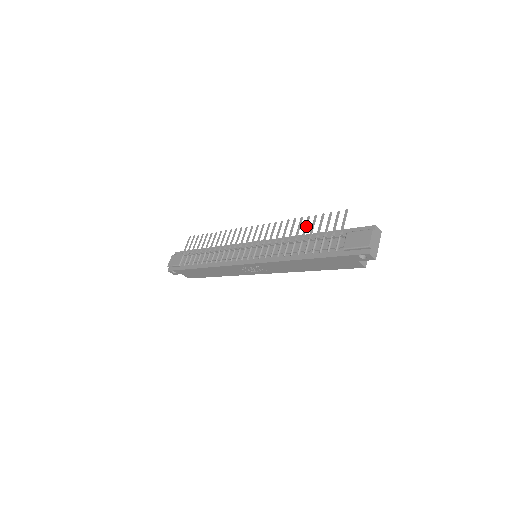
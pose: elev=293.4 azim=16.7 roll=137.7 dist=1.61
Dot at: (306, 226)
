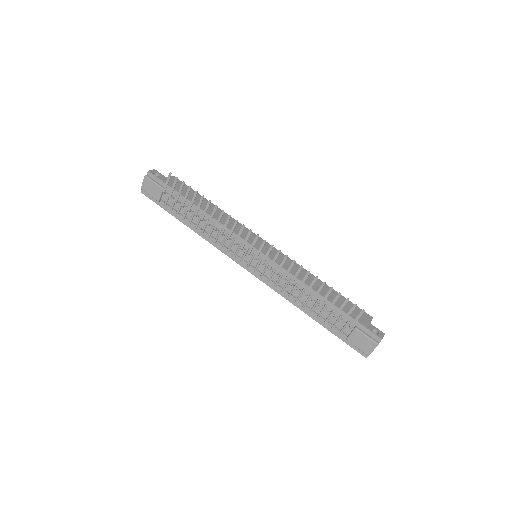
Dot at: occluded
